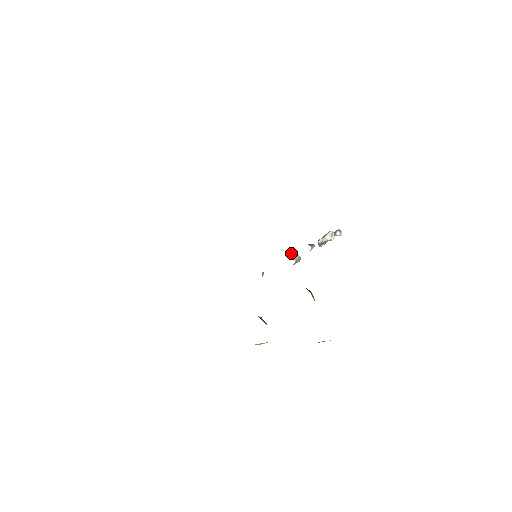
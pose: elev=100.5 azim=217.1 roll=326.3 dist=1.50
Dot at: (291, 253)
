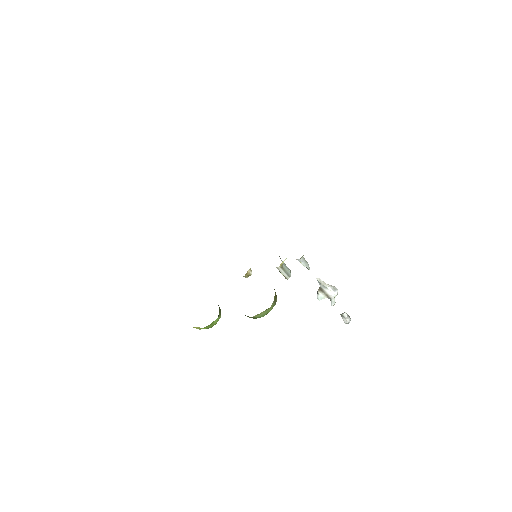
Dot at: occluded
